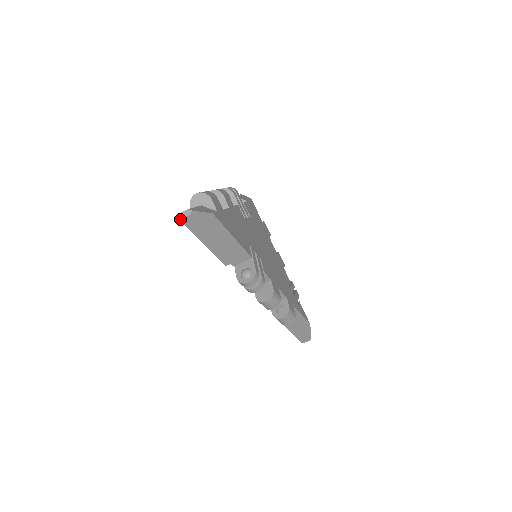
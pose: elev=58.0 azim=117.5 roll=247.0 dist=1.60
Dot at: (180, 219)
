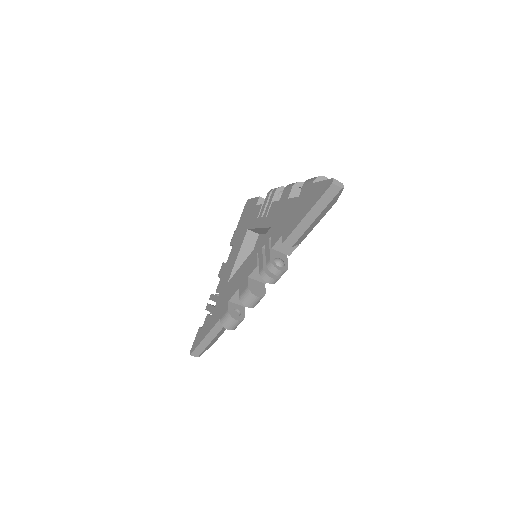
Dot at: (334, 183)
